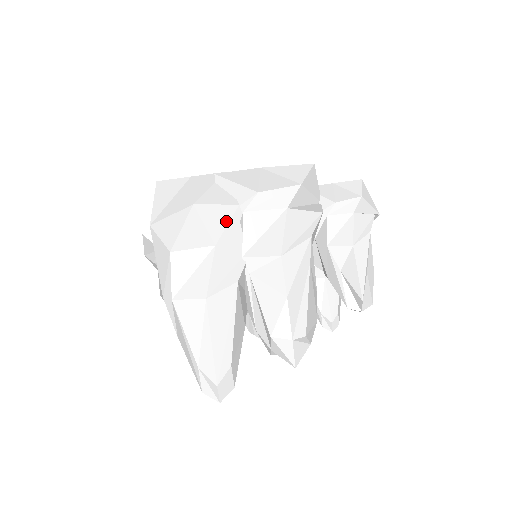
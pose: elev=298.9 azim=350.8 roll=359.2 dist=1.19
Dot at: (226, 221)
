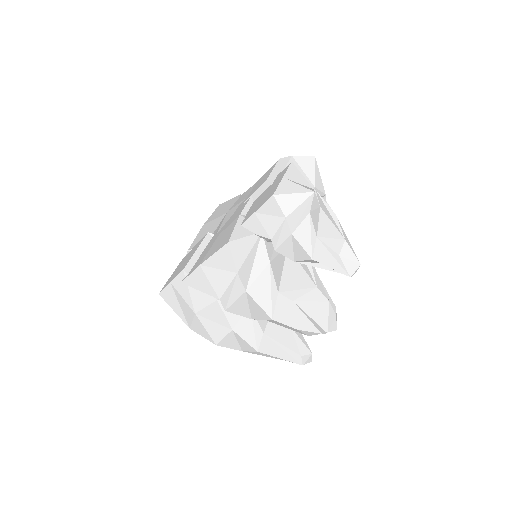
Dot at: (222, 314)
